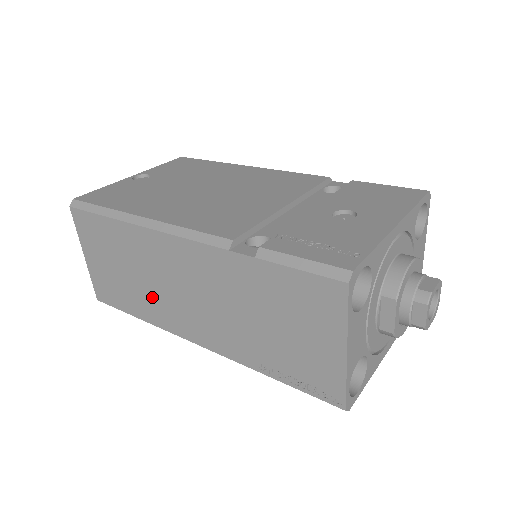
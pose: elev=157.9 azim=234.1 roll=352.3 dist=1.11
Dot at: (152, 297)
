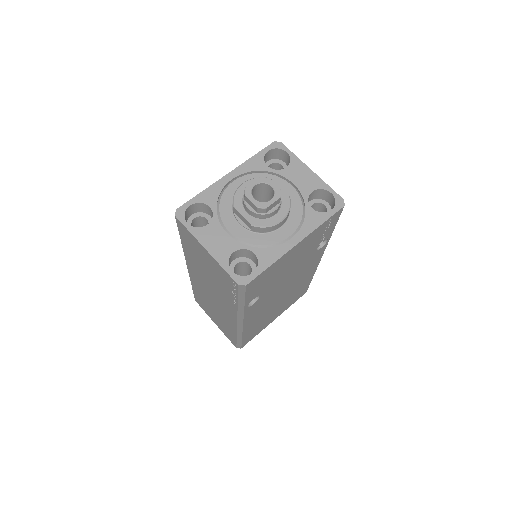
Dot at: (221, 315)
